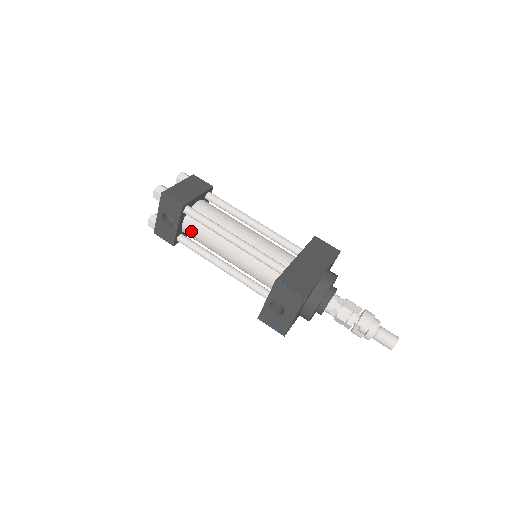
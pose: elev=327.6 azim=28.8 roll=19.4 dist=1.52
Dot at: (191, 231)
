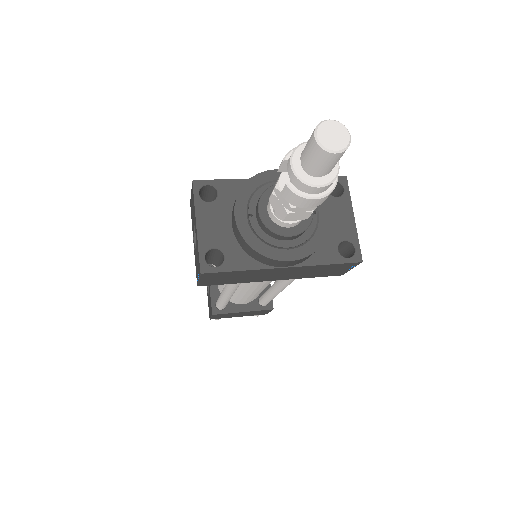
Dot at: occluded
